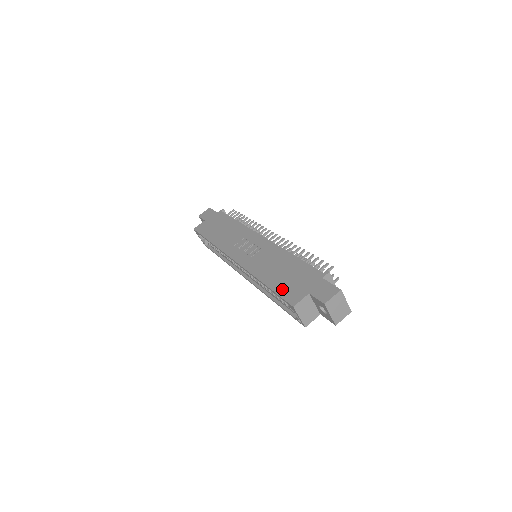
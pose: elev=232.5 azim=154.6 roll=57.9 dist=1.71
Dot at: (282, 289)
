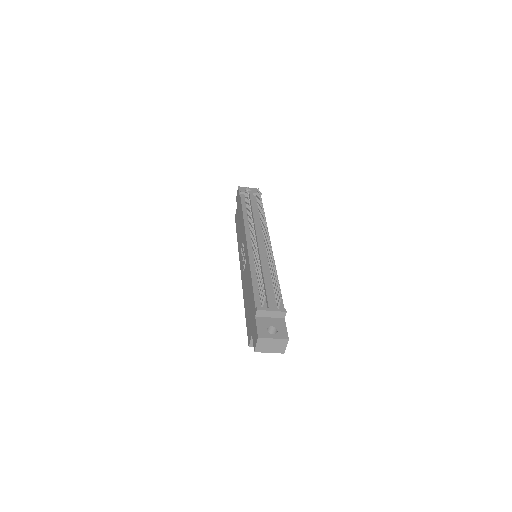
Dot at: (247, 322)
